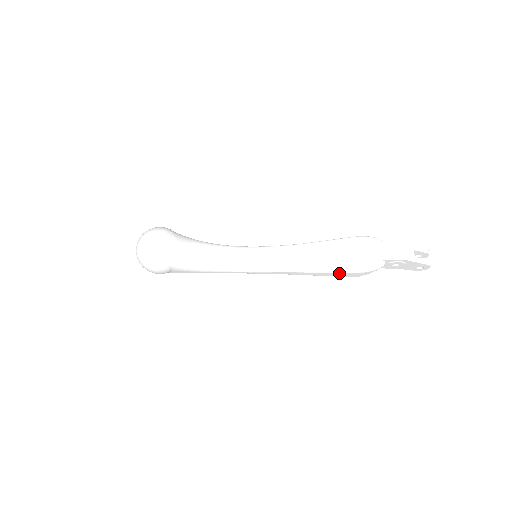
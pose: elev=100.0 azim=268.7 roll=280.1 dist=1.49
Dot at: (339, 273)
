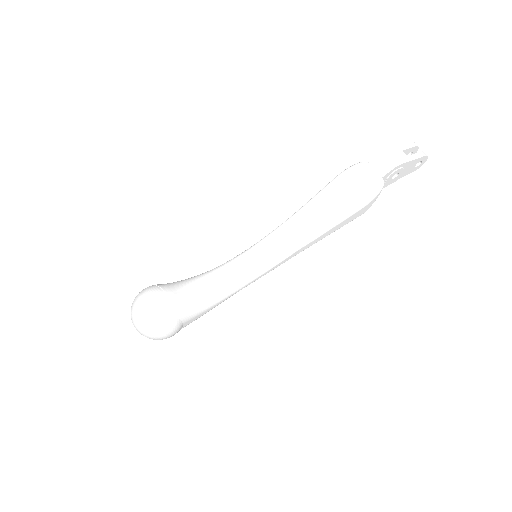
Dot at: (346, 219)
